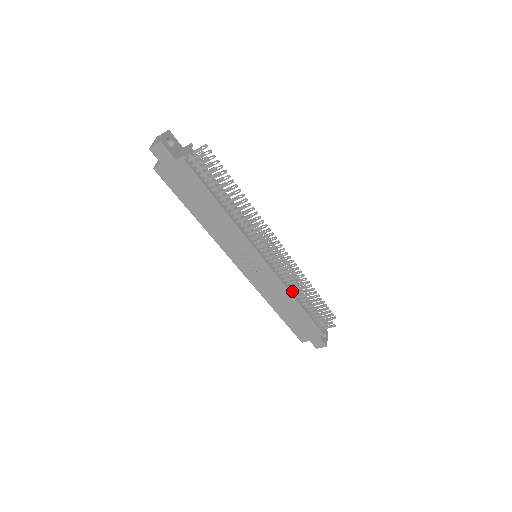
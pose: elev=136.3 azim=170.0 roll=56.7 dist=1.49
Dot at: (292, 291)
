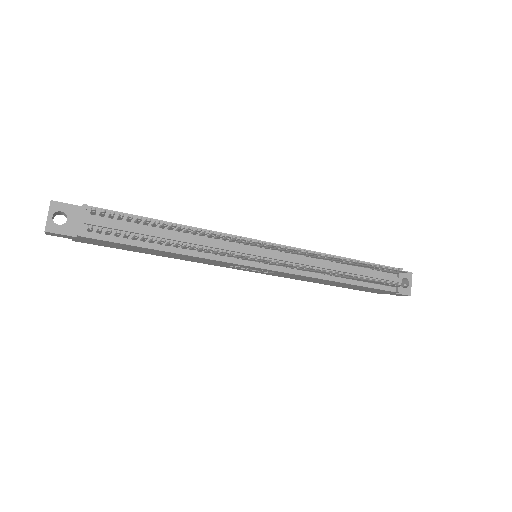
Dot at: (323, 274)
